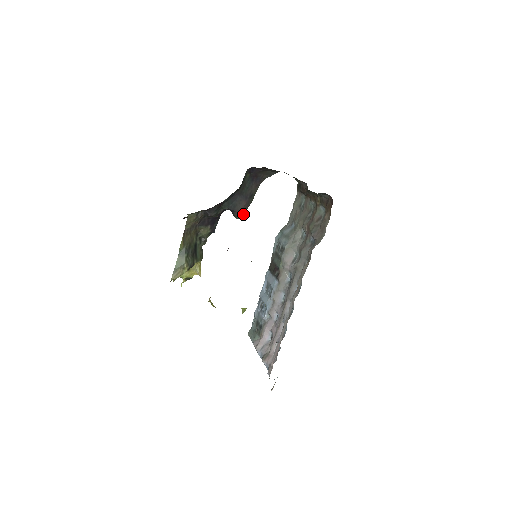
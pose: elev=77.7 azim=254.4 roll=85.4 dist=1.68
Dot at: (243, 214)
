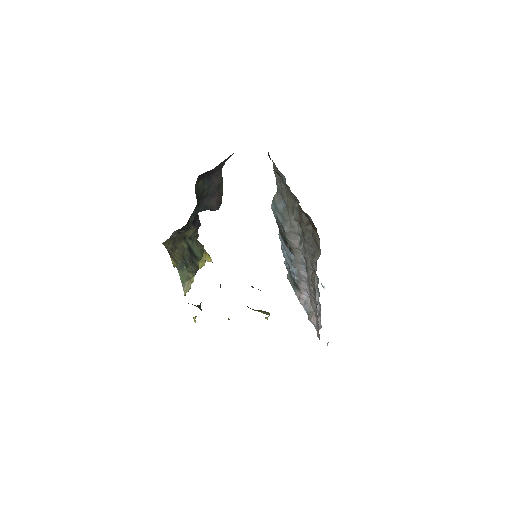
Dot at: (221, 202)
